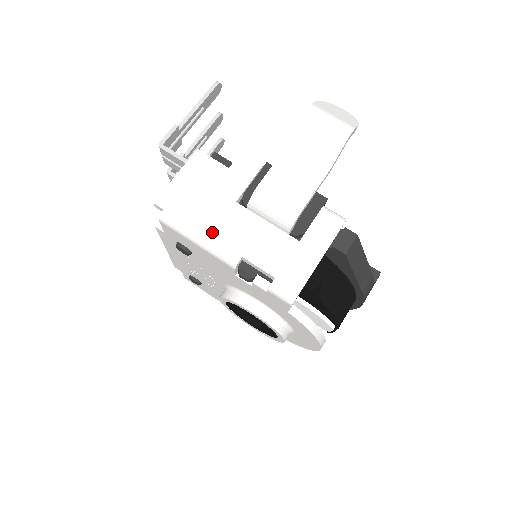
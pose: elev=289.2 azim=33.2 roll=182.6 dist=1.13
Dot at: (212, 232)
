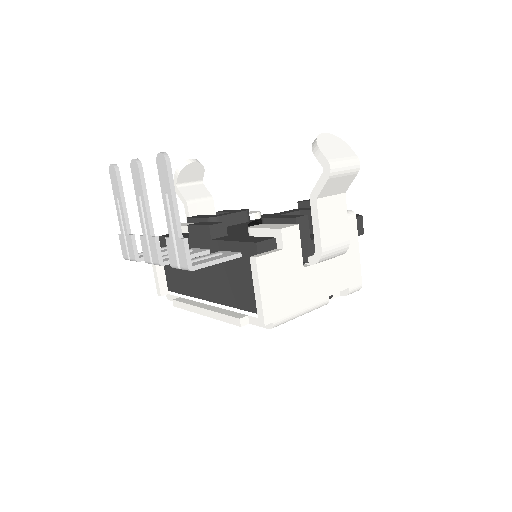
Dot at: (307, 302)
